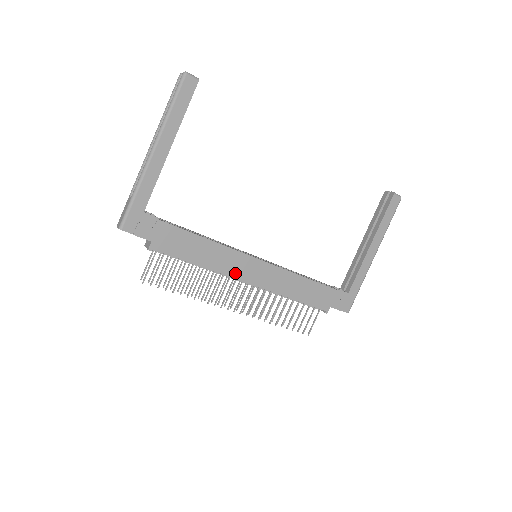
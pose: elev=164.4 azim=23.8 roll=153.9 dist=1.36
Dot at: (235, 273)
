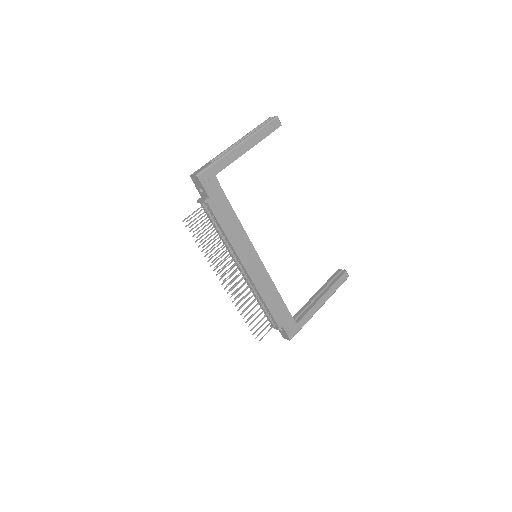
Dot at: (242, 256)
